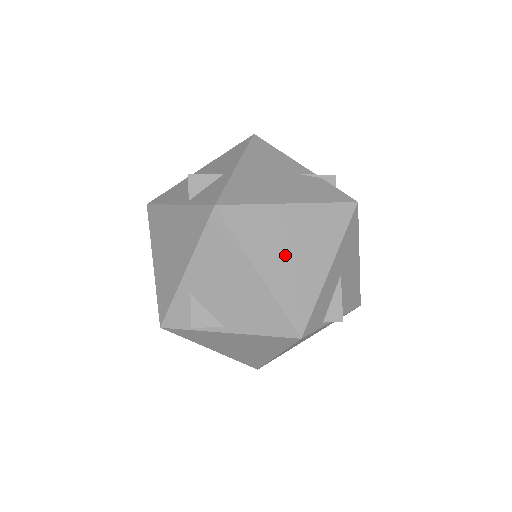
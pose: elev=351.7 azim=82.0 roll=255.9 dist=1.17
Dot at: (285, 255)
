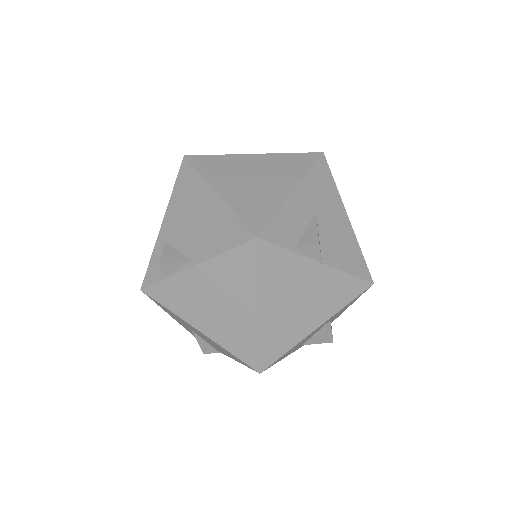
Dot at: (245, 182)
